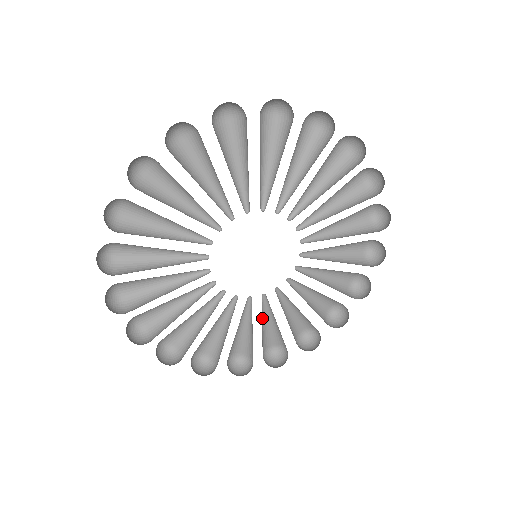
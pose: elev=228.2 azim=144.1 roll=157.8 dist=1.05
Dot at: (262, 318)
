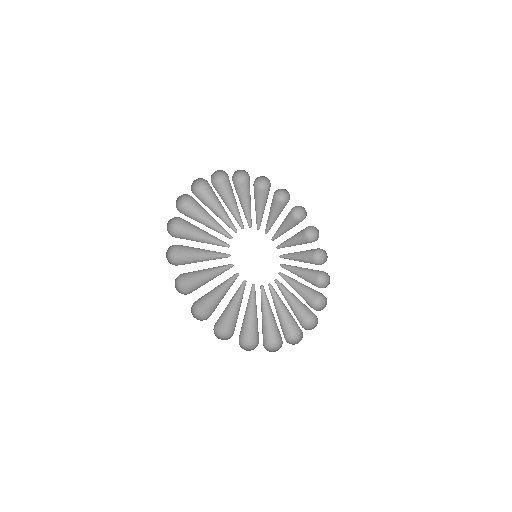
Dot at: (247, 305)
